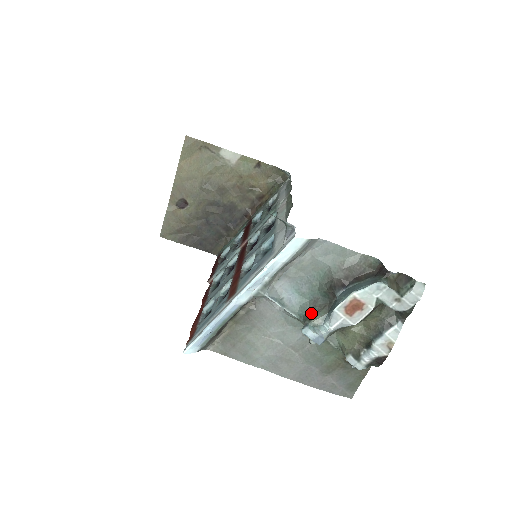
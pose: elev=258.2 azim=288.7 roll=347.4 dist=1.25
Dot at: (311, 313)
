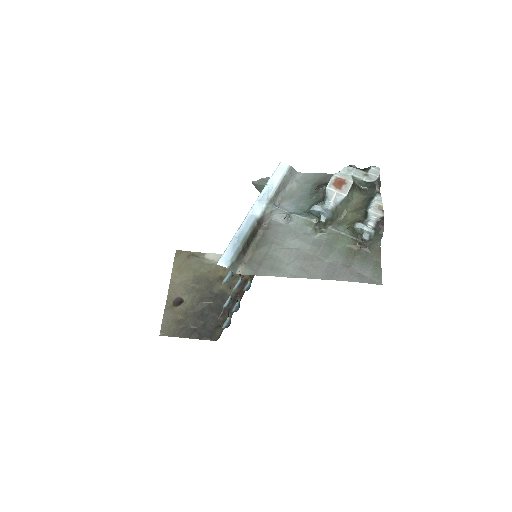
Dot at: occluded
